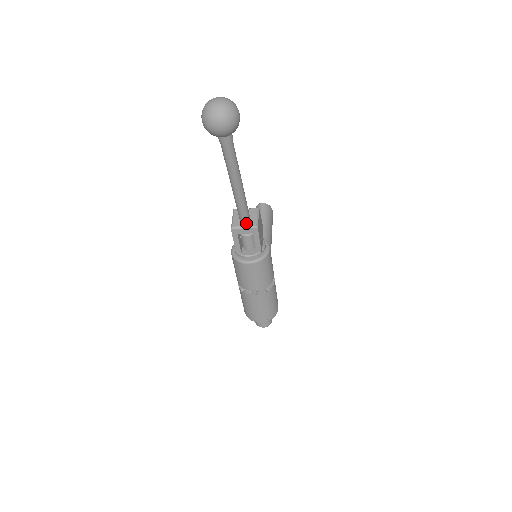
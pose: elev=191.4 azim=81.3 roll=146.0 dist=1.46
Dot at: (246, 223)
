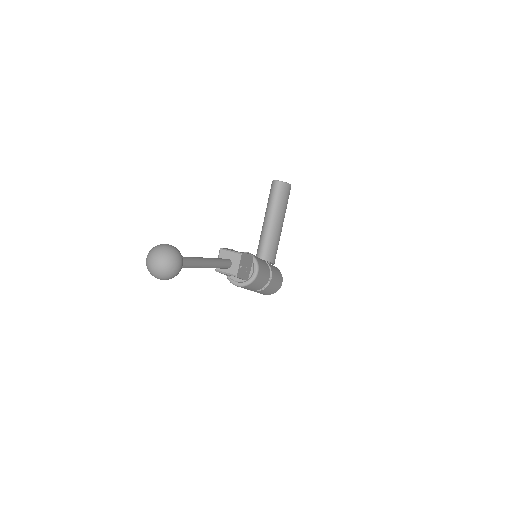
Dot at: (227, 269)
